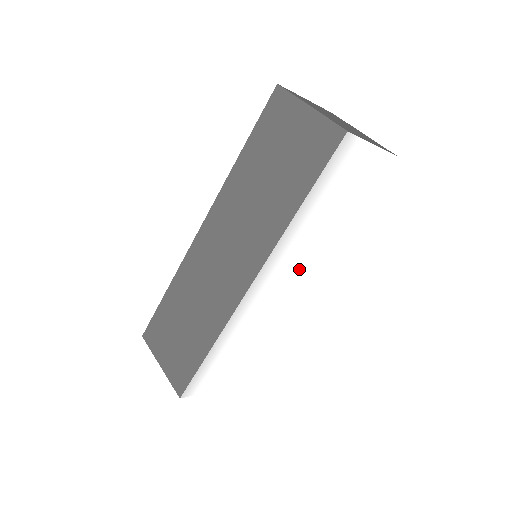
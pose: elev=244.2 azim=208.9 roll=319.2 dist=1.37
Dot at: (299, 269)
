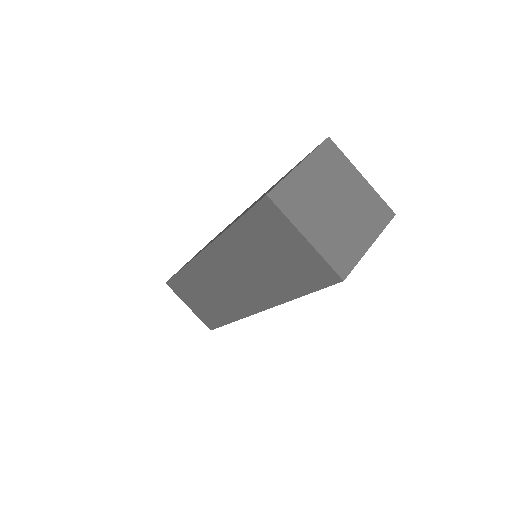
Dot at: occluded
